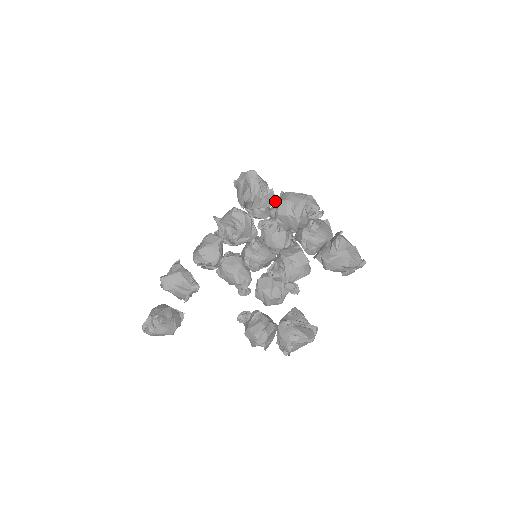
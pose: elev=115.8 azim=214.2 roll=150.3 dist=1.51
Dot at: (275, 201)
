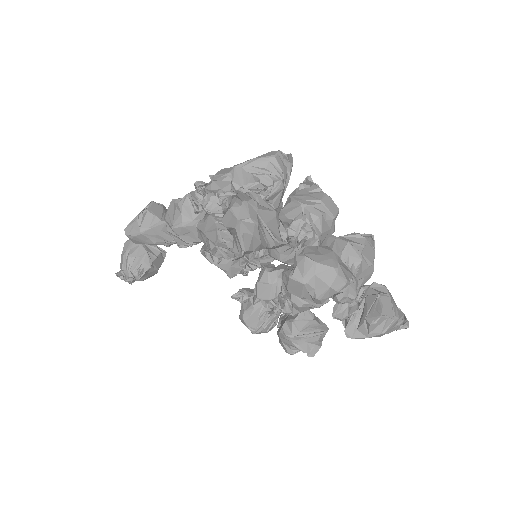
Dot at: (287, 243)
